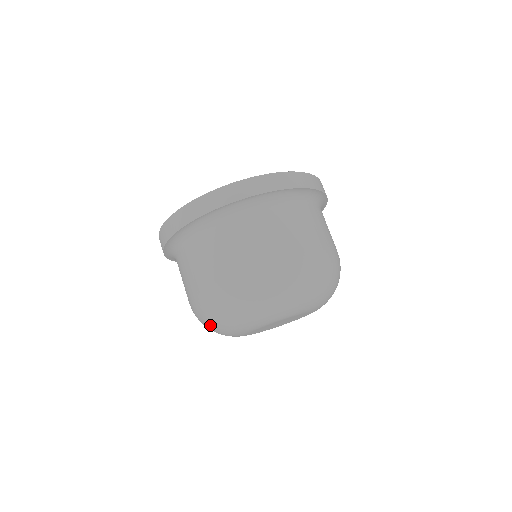
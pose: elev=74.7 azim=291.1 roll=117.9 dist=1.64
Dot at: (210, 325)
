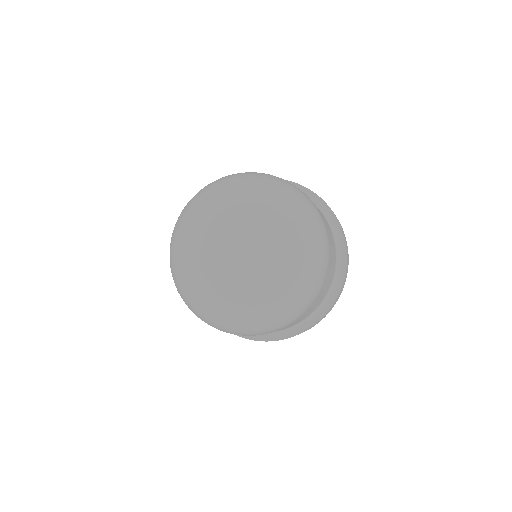
Dot at: (205, 189)
